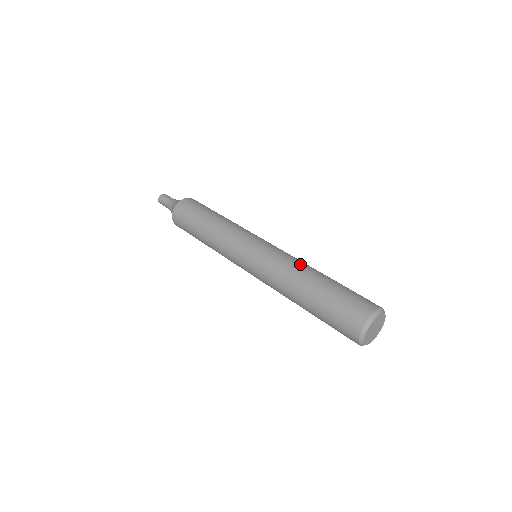
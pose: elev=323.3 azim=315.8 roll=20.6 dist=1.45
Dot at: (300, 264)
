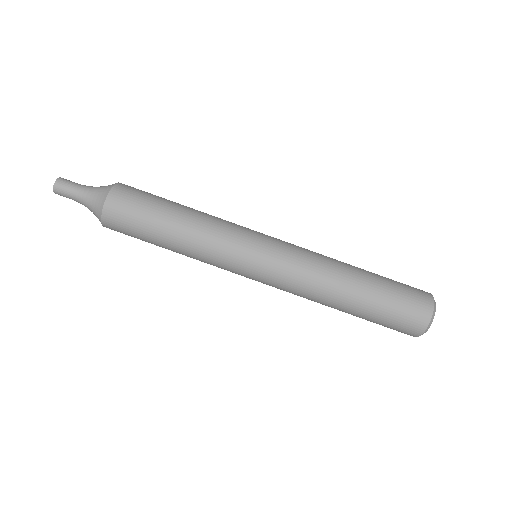
Dot at: (328, 275)
